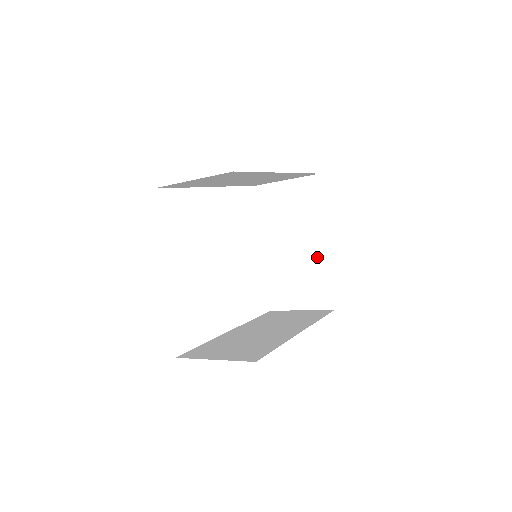
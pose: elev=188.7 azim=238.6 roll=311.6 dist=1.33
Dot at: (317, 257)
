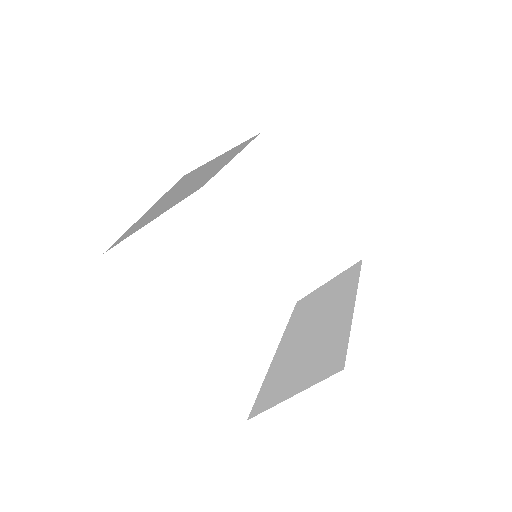
Dot at: (311, 218)
